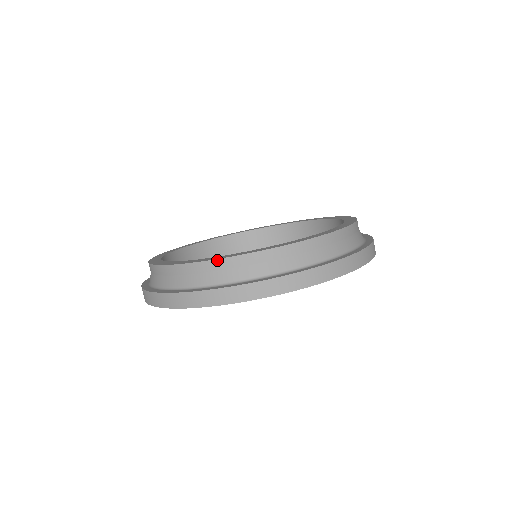
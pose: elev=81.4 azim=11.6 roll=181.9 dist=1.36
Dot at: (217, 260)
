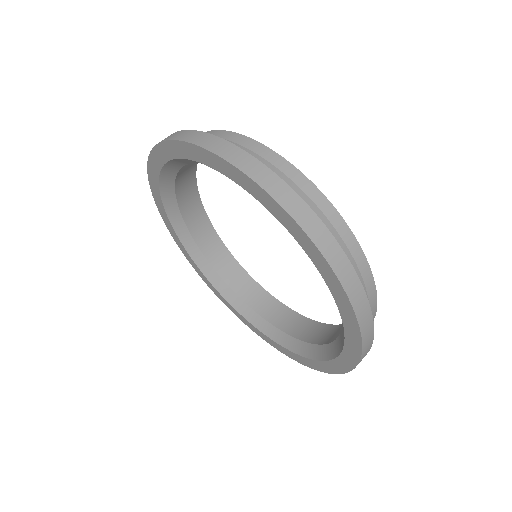
Dot at: (266, 147)
